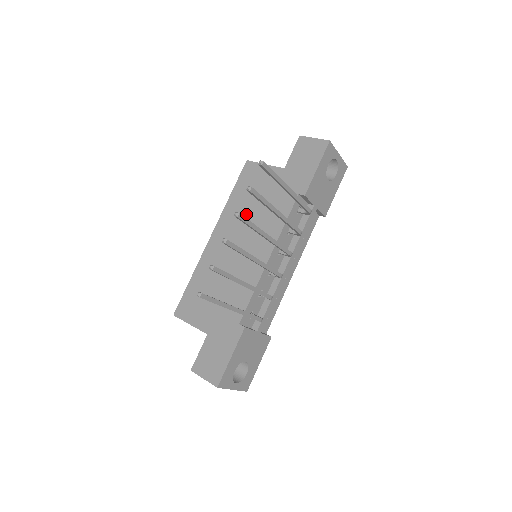
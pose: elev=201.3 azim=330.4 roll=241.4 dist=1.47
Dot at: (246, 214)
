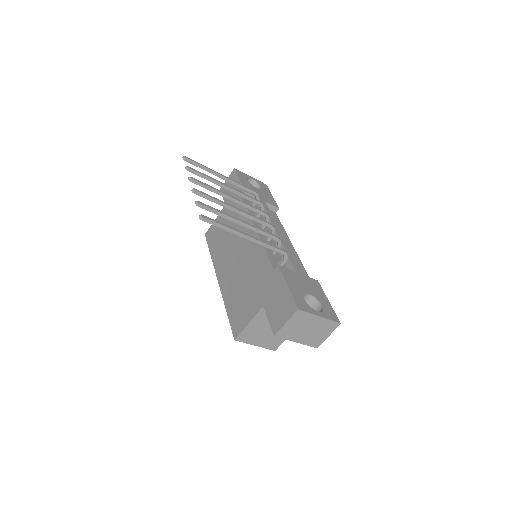
Dot at: (226, 243)
